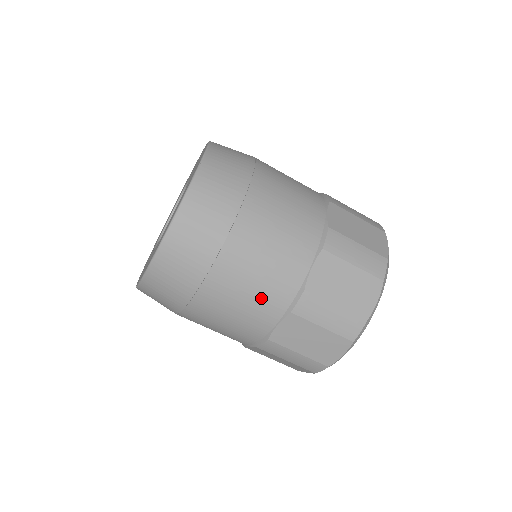
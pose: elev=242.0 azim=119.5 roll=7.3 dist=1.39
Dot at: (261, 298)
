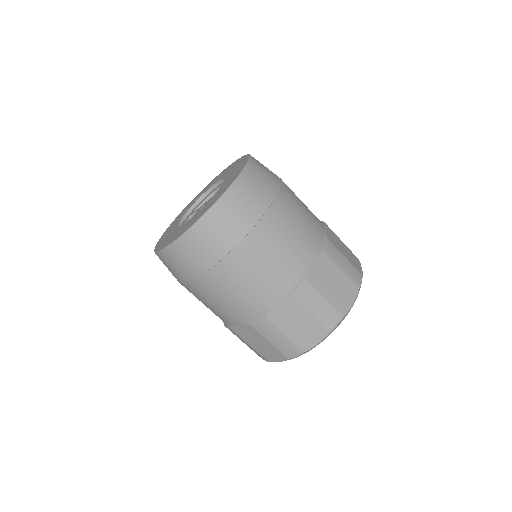
Dot at: (272, 276)
